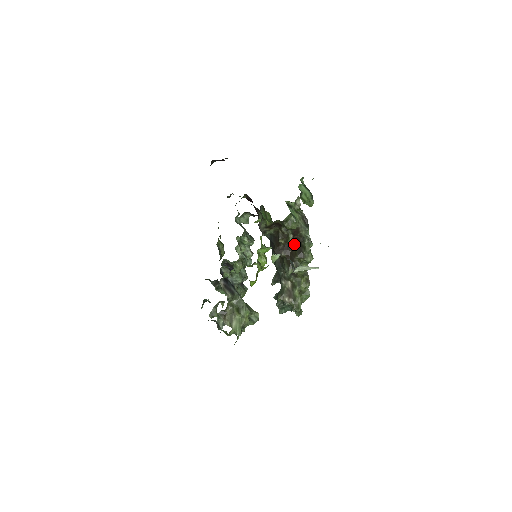
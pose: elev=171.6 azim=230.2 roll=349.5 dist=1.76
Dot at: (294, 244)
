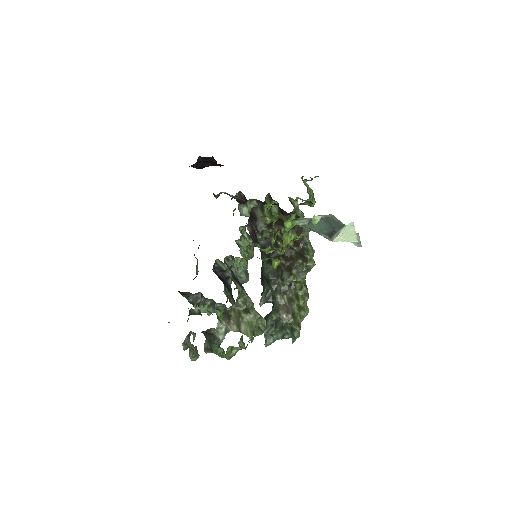
Dot at: (295, 247)
